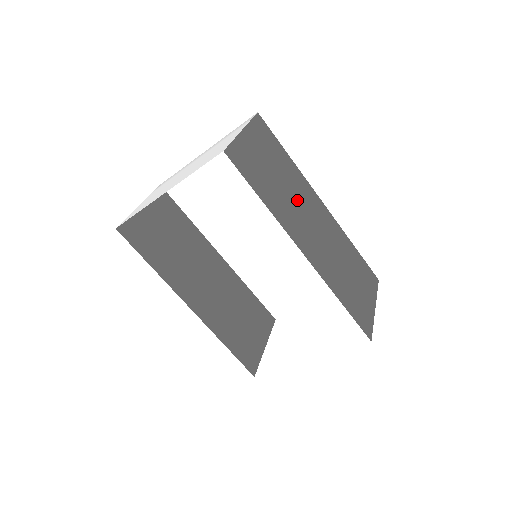
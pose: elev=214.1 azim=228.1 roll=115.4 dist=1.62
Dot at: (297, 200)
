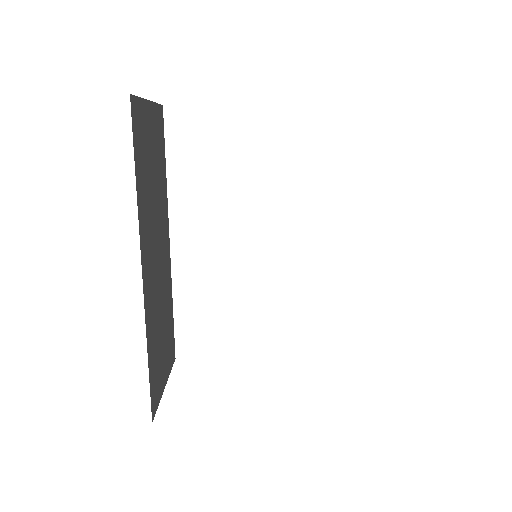
Dot at: occluded
